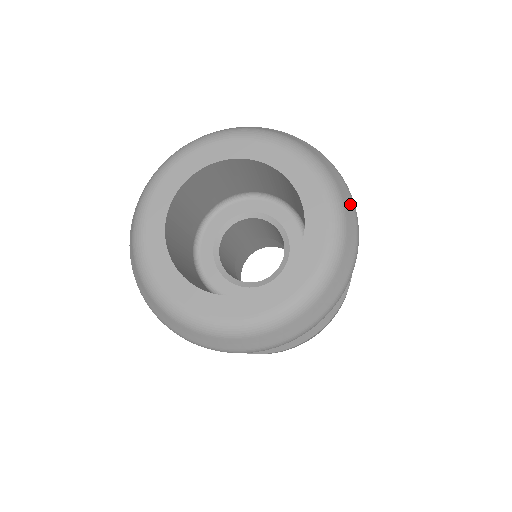
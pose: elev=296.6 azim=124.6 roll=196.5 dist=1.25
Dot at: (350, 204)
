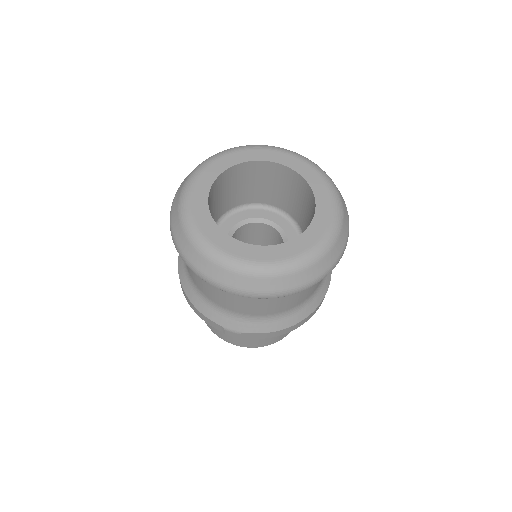
Dot at: occluded
